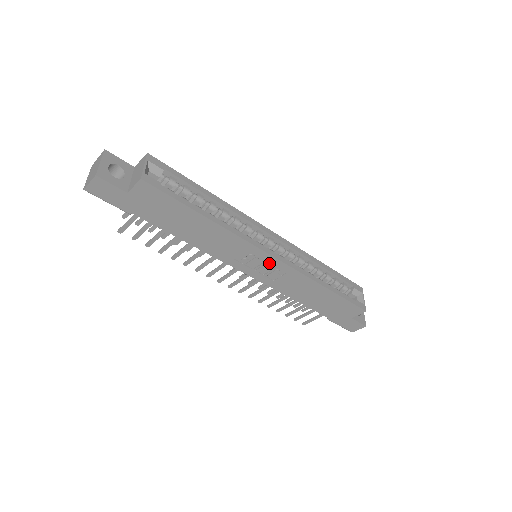
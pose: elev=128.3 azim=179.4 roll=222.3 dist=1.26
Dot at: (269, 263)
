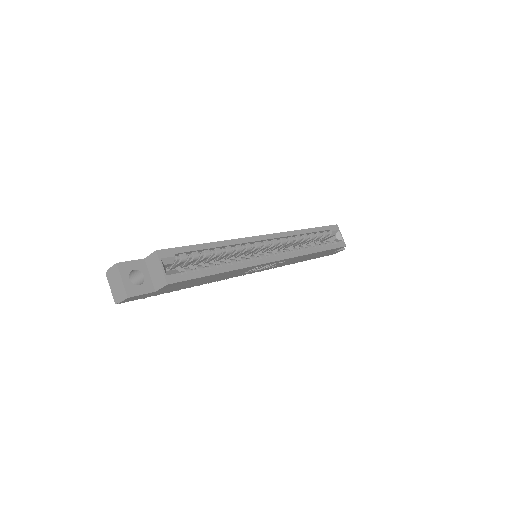
Dot at: occluded
